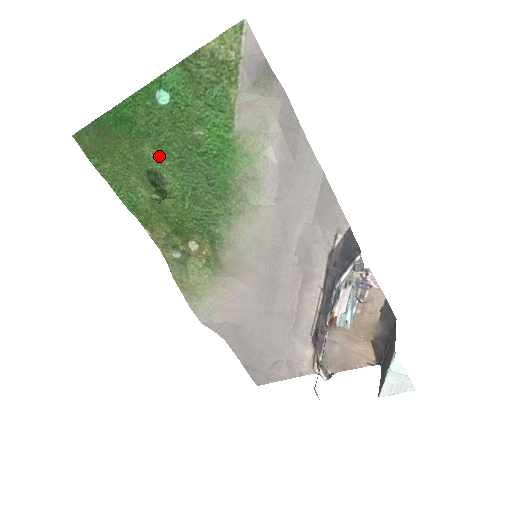
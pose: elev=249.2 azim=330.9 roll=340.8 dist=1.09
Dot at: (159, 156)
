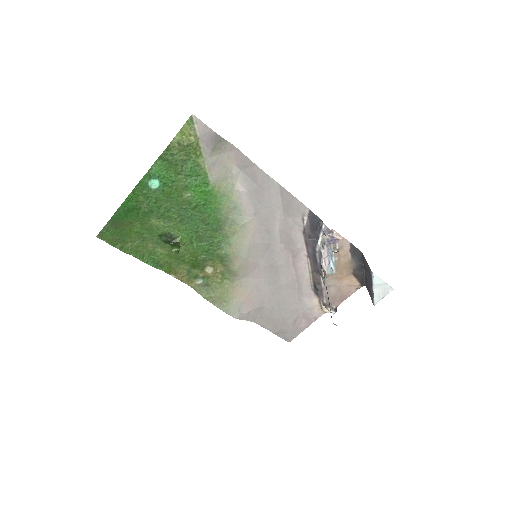
Dot at: (164, 222)
